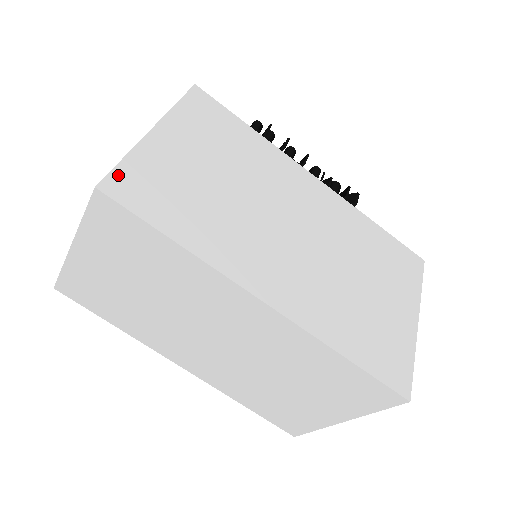
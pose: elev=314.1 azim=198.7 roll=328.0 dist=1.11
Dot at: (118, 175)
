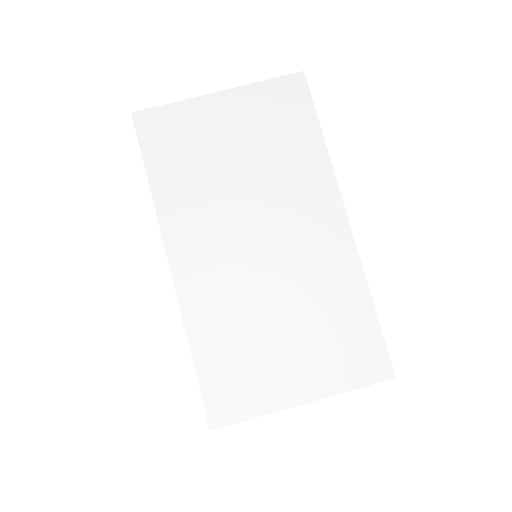
Dot at: occluded
